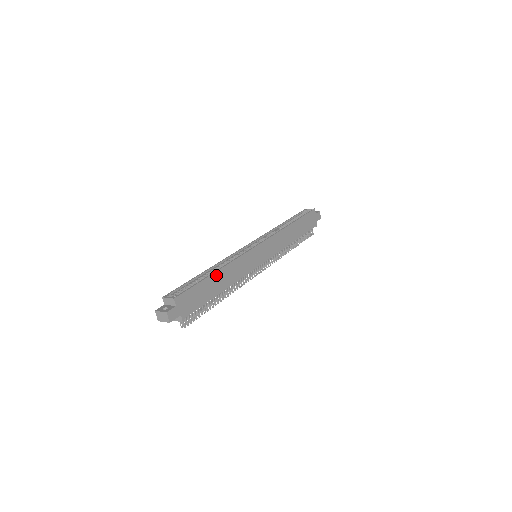
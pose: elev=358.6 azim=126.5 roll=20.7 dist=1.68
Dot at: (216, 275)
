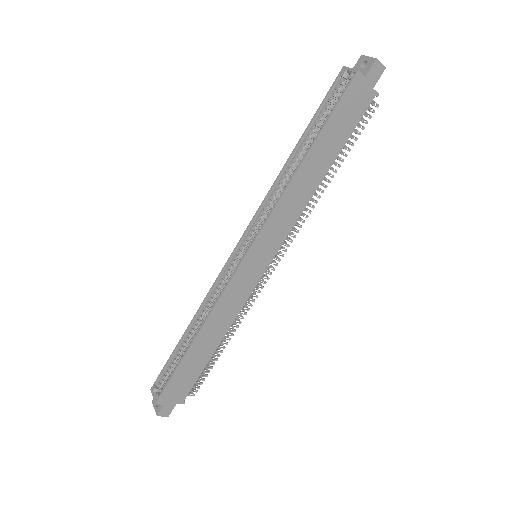
Dot at: (196, 344)
